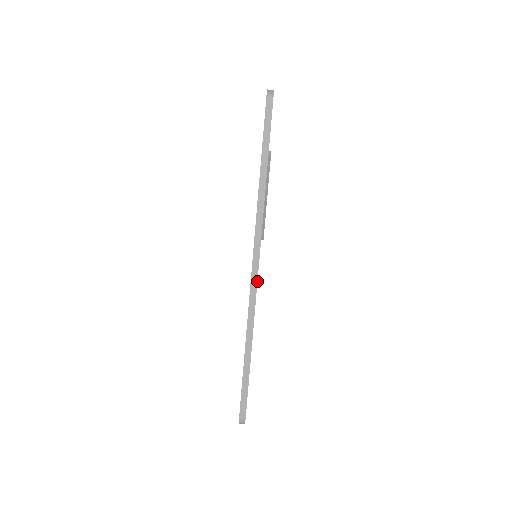
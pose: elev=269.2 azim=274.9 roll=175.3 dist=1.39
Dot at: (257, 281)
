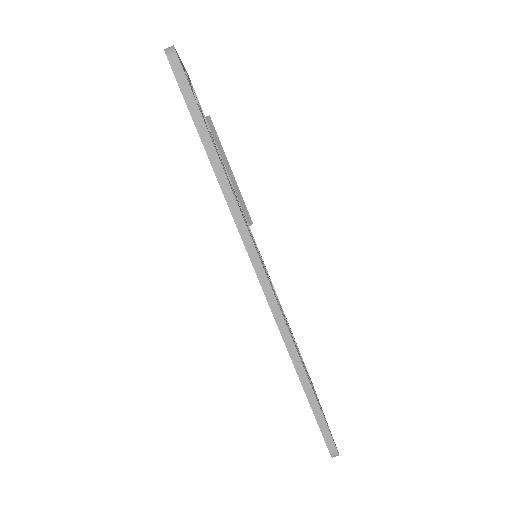
Dot at: (276, 300)
